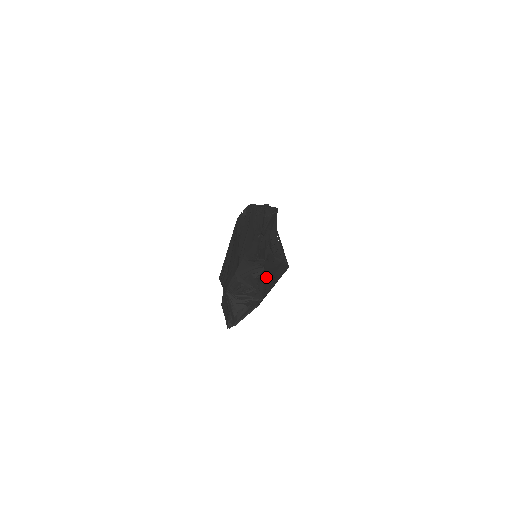
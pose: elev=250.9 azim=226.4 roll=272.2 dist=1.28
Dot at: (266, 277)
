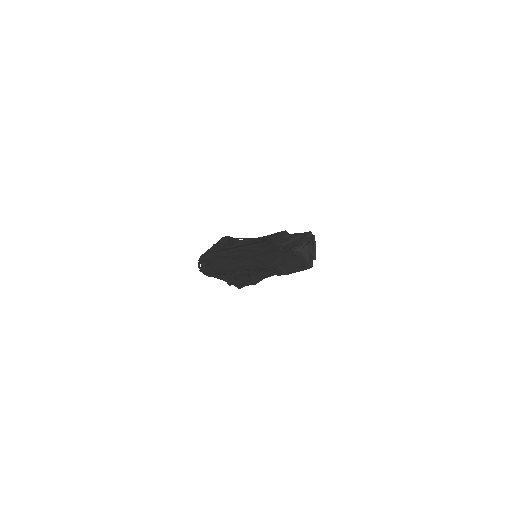
Dot at: occluded
